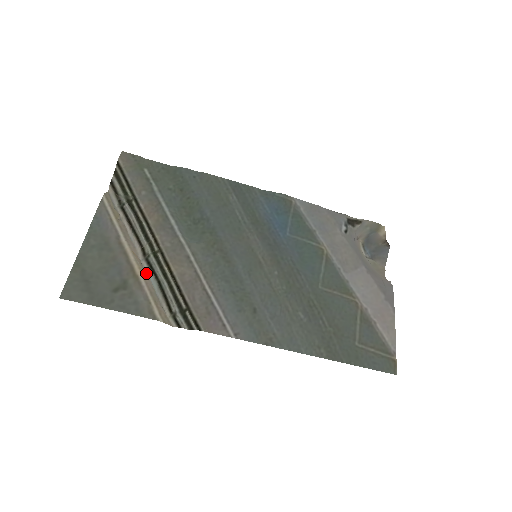
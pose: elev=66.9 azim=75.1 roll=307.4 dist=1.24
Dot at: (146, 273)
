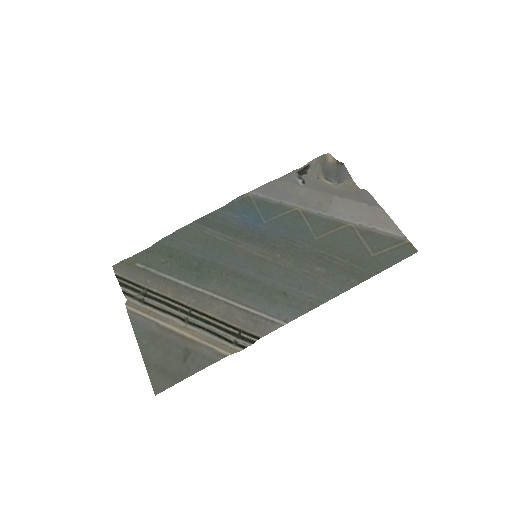
Dot at: (195, 332)
